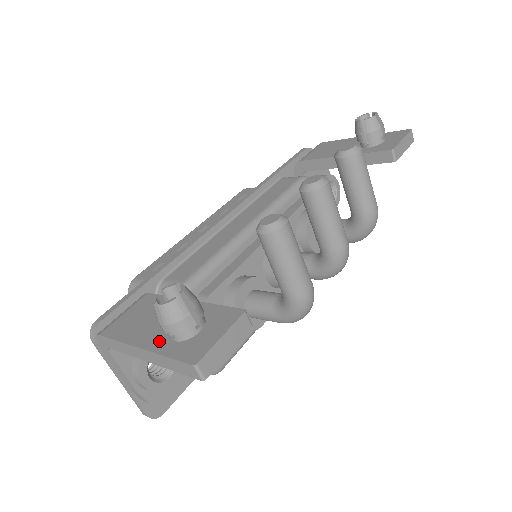
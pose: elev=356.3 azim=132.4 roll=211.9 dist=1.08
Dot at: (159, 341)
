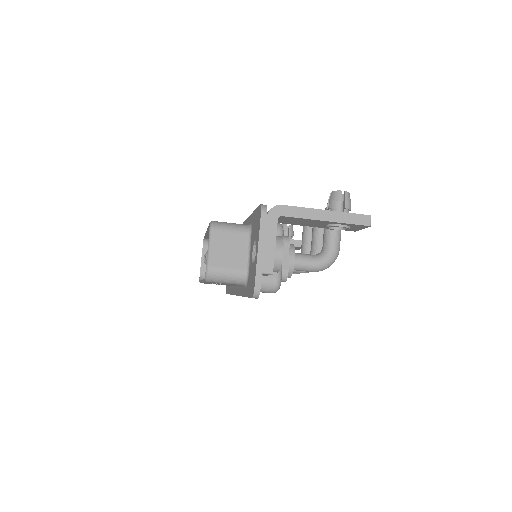
Dot at: occluded
